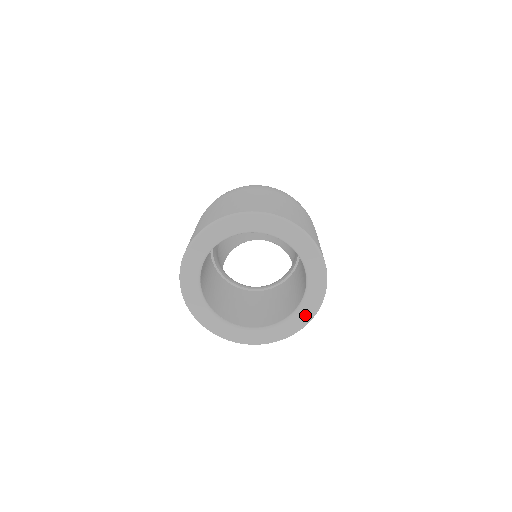
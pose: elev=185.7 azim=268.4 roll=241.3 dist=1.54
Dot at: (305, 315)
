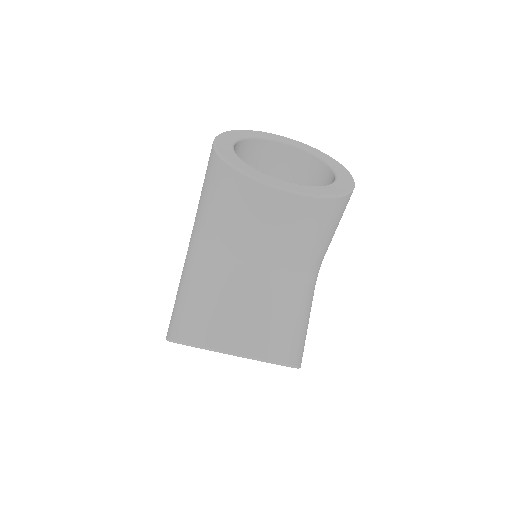
Dot at: (340, 188)
